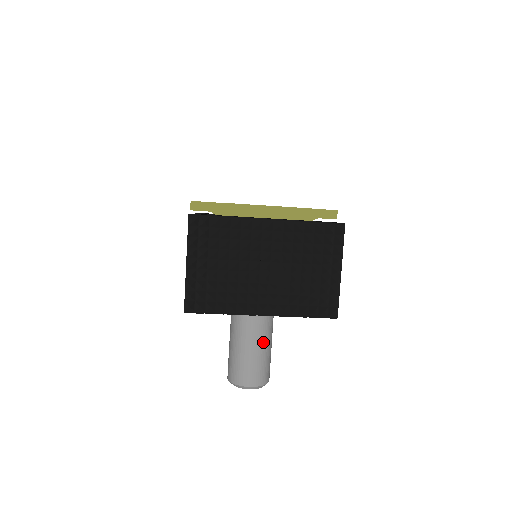
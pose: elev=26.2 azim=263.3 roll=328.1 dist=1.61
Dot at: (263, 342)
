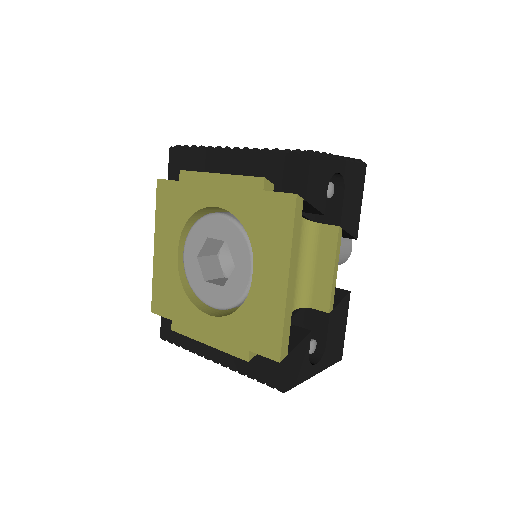
Dot at: occluded
